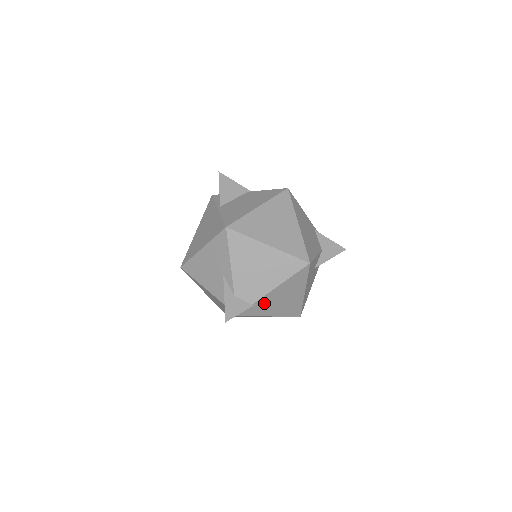
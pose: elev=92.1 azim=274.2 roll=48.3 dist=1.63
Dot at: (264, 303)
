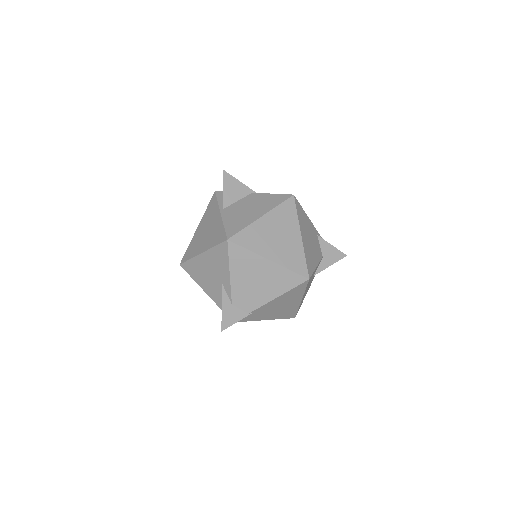
Dot at: (260, 311)
